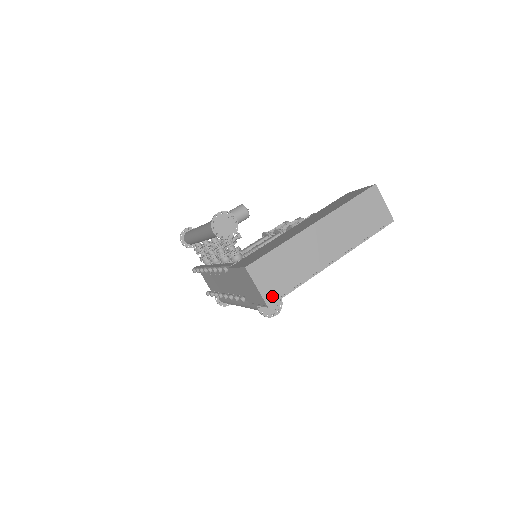
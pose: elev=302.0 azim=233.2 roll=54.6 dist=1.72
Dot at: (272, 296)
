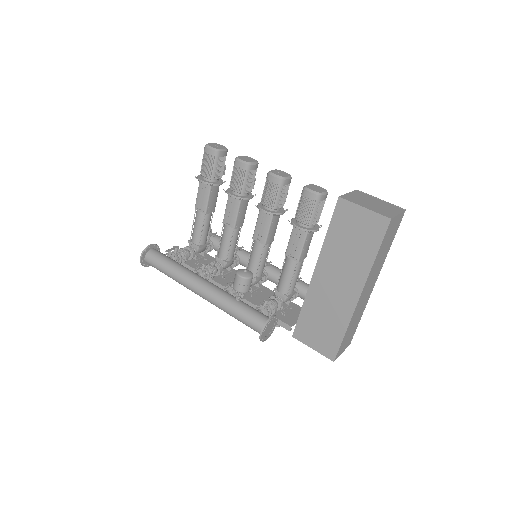
Dot at: (350, 341)
